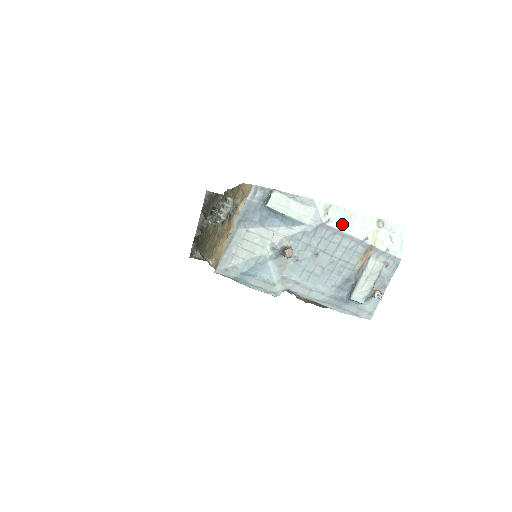
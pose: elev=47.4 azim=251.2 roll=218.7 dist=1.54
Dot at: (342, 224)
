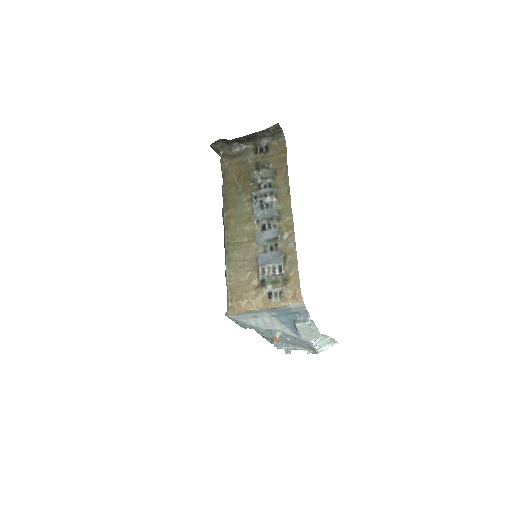
Dot at: occluded
